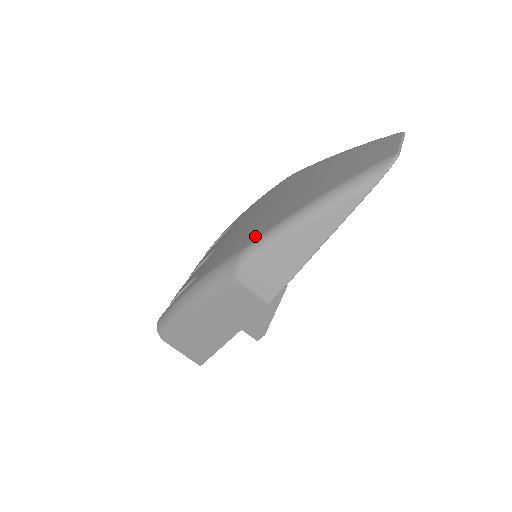
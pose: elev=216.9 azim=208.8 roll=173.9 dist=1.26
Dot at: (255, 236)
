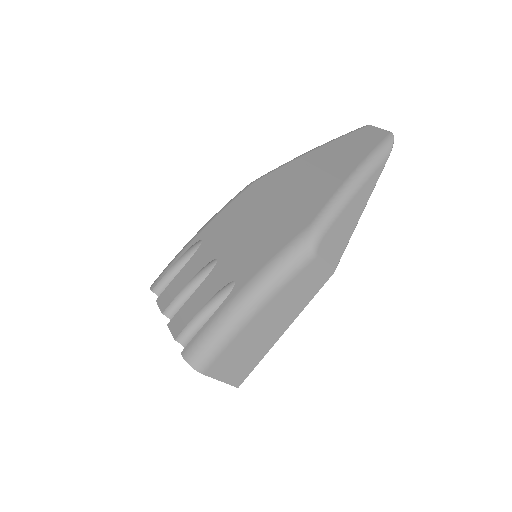
Dot at: (311, 214)
